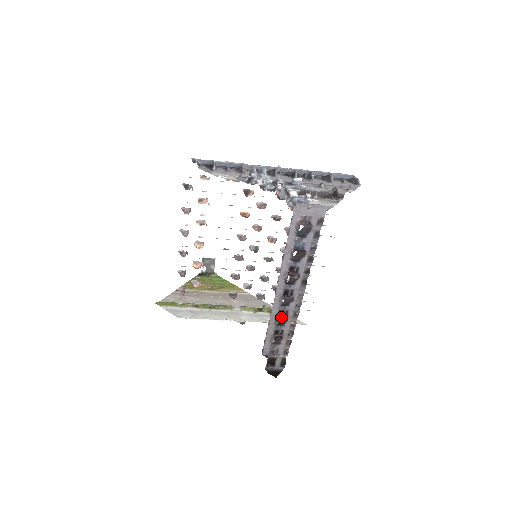
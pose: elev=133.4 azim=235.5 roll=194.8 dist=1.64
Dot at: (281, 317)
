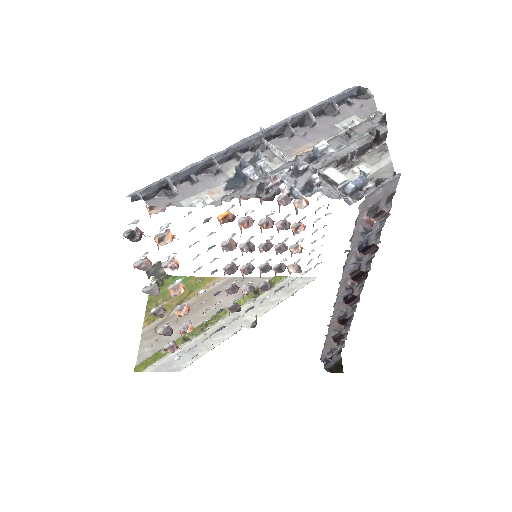
Dot at: (341, 321)
